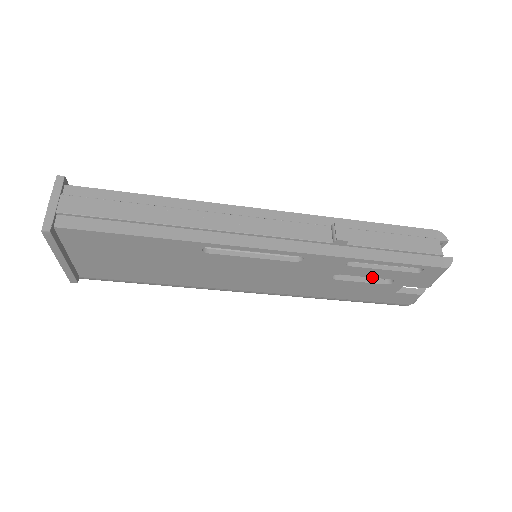
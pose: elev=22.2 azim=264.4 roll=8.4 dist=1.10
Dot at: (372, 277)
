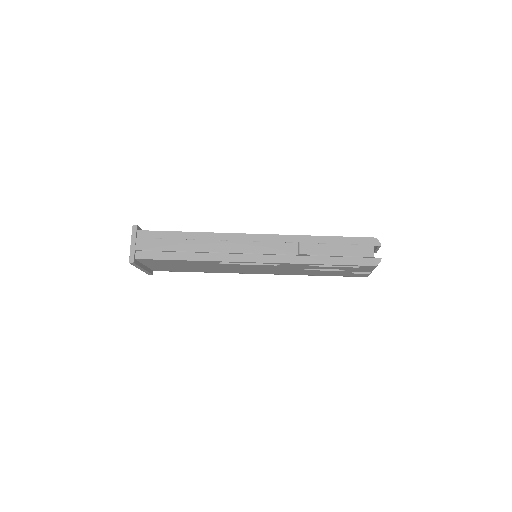
Dot at: occluded
